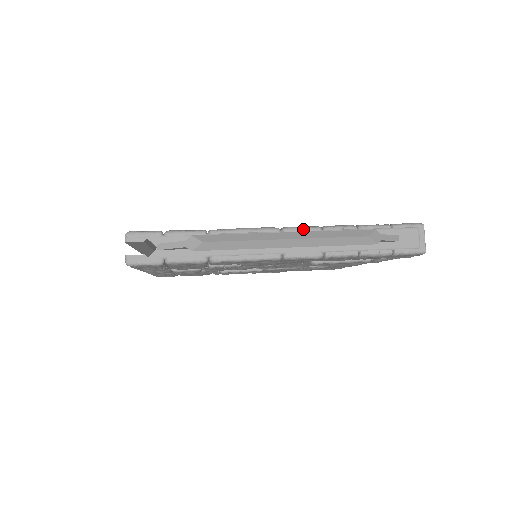
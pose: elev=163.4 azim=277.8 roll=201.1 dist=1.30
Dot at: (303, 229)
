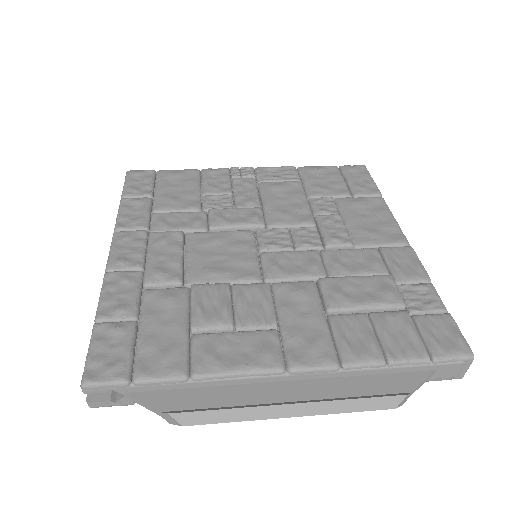
Dot at: (315, 371)
